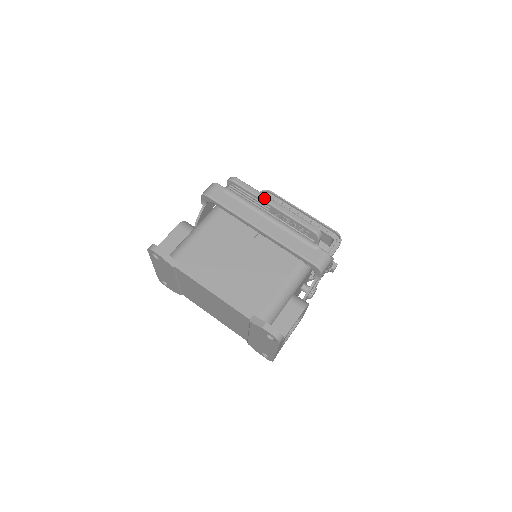
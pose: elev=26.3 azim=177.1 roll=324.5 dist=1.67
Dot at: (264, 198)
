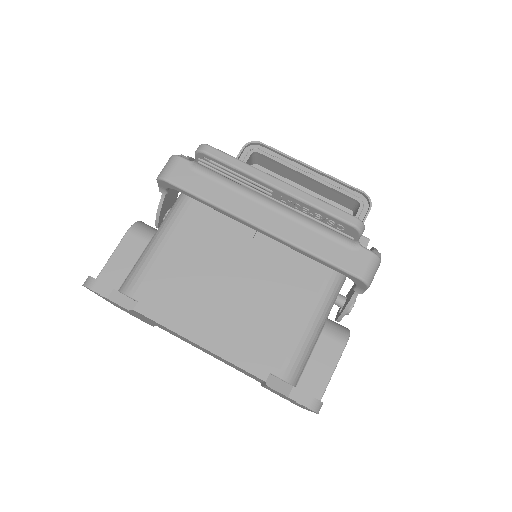
Dot at: (261, 177)
